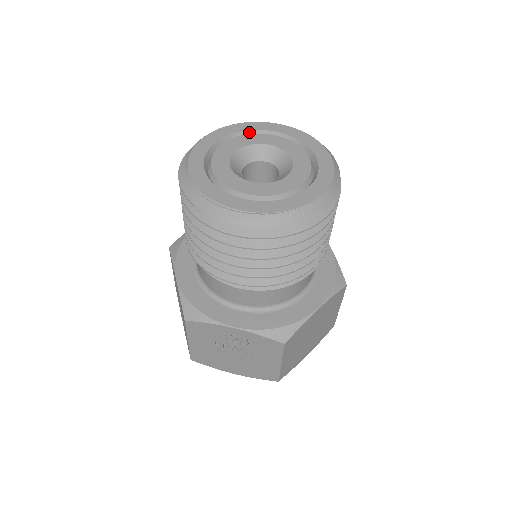
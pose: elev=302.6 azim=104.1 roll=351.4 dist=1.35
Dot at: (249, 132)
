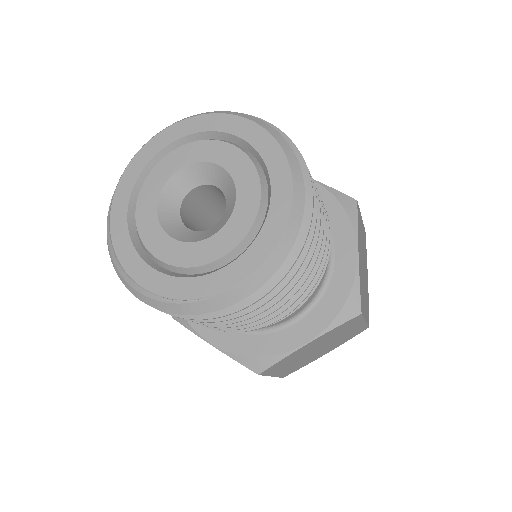
Dot at: (205, 134)
